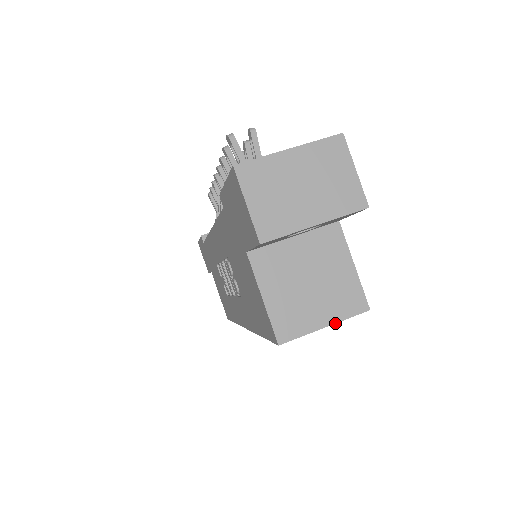
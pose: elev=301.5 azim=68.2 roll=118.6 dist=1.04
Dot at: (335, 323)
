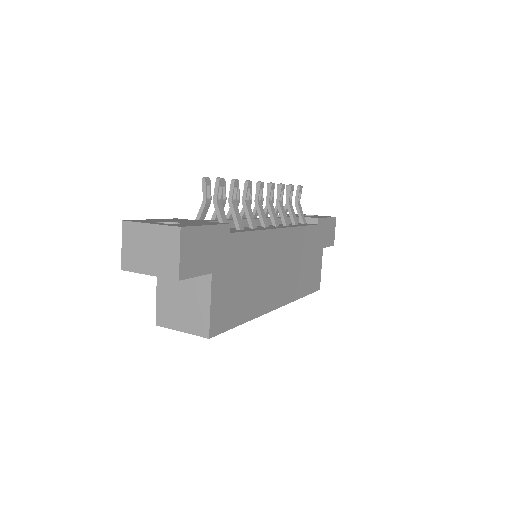
Dot at: occluded
